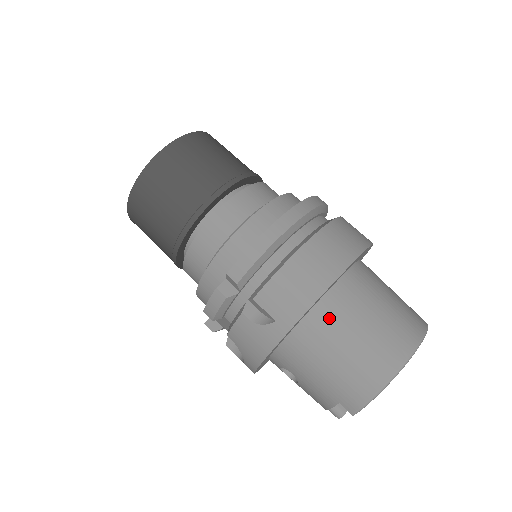
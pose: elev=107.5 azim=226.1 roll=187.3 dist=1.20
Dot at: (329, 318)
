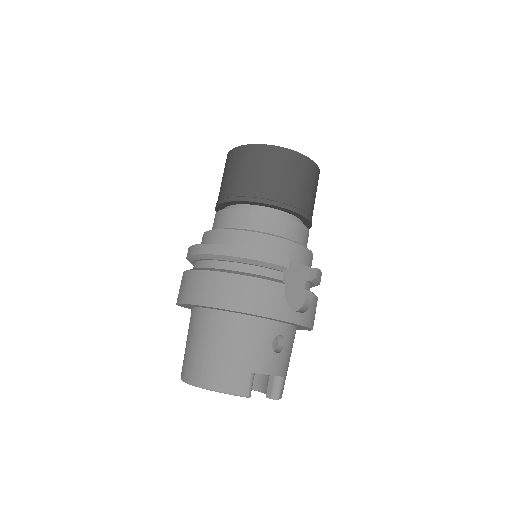
Dot at: (193, 320)
